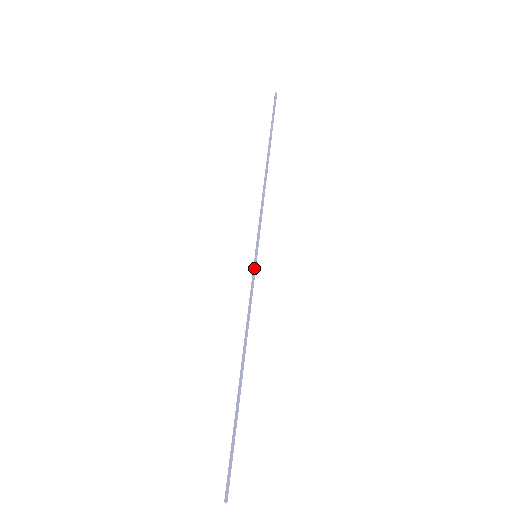
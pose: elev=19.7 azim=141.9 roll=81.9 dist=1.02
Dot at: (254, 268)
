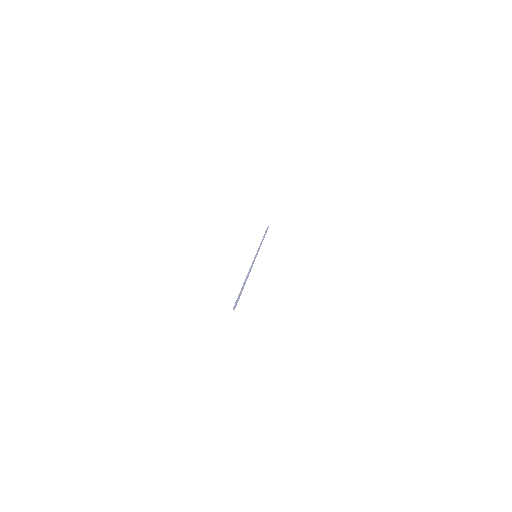
Dot at: (255, 258)
